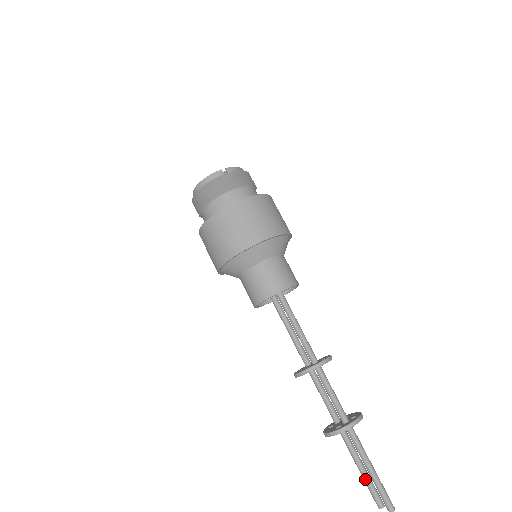
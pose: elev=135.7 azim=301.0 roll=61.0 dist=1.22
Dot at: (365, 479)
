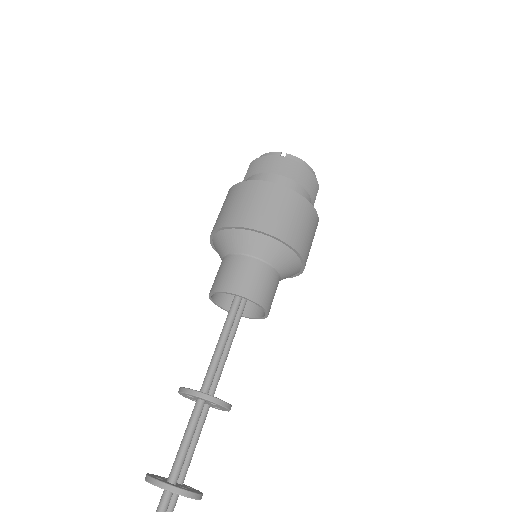
Dot at: out of frame
